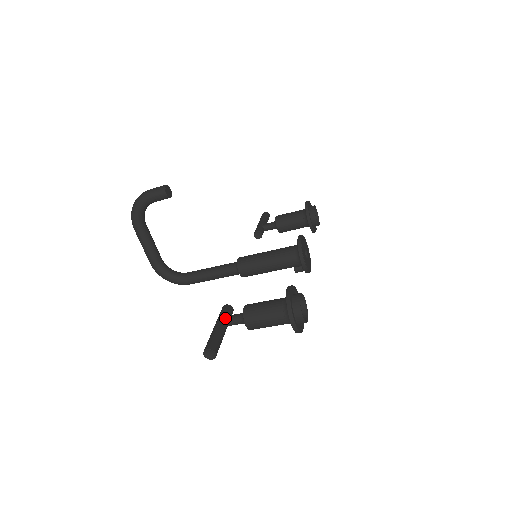
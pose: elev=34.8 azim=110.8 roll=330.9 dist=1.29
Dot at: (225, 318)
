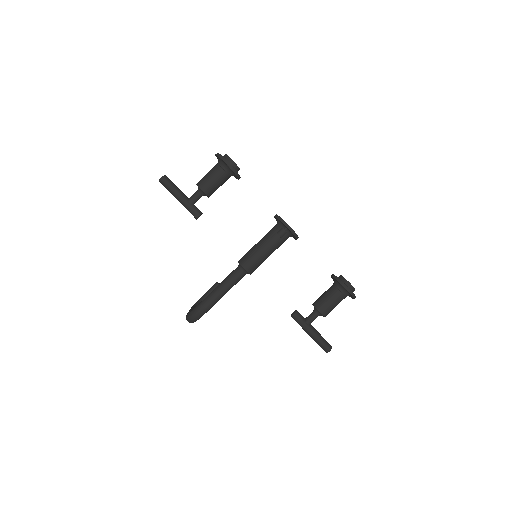
Dot at: occluded
